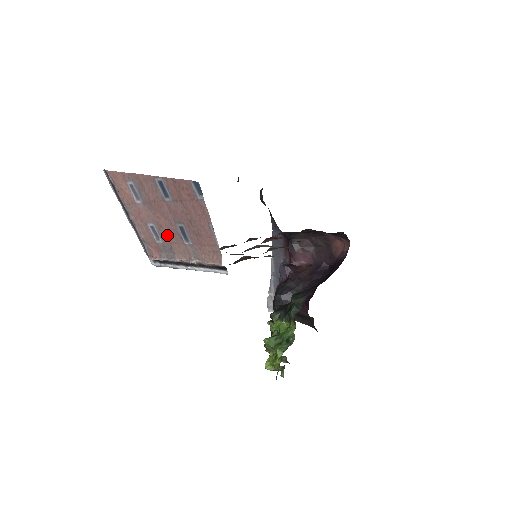
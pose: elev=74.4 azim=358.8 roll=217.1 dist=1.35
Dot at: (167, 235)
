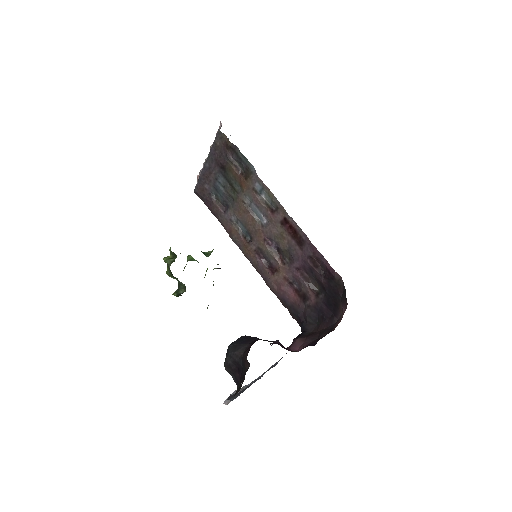
Dot at: occluded
